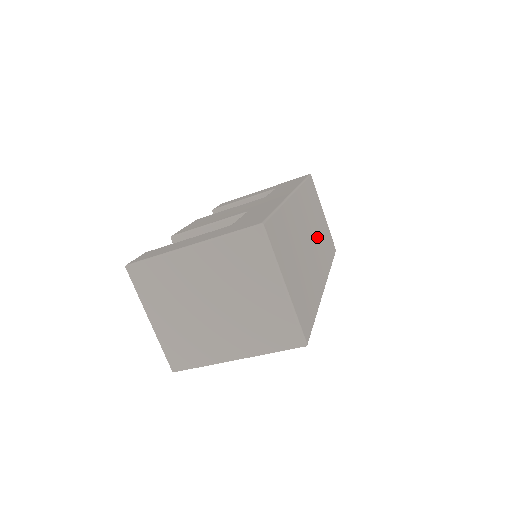
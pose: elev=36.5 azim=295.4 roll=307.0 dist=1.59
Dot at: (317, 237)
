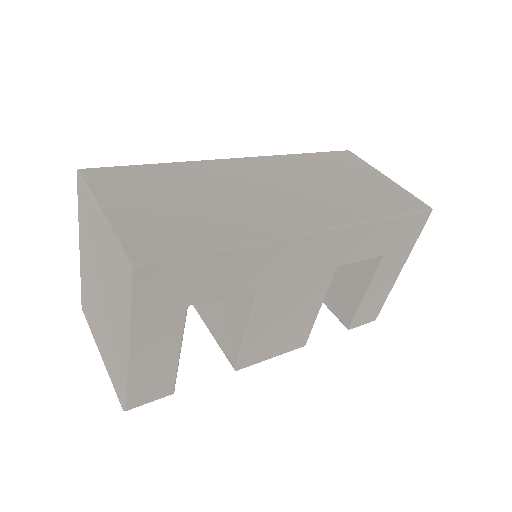
Dot at: (321, 191)
